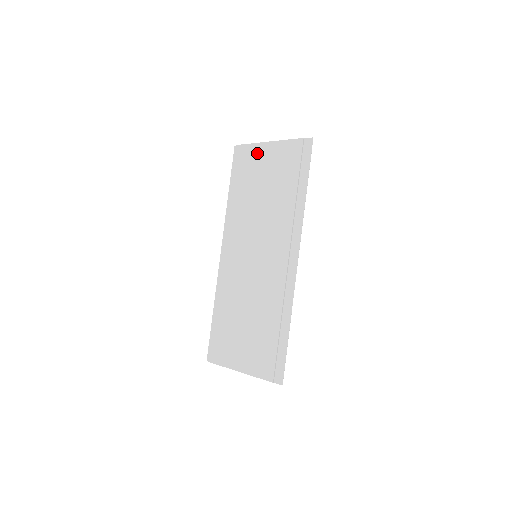
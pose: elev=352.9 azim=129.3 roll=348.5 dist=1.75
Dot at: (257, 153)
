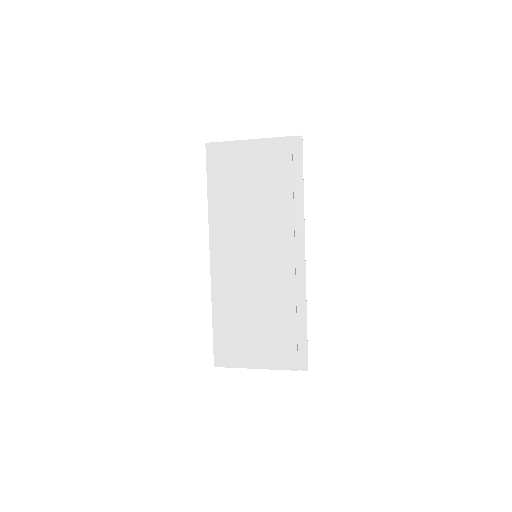
Dot at: (238, 151)
